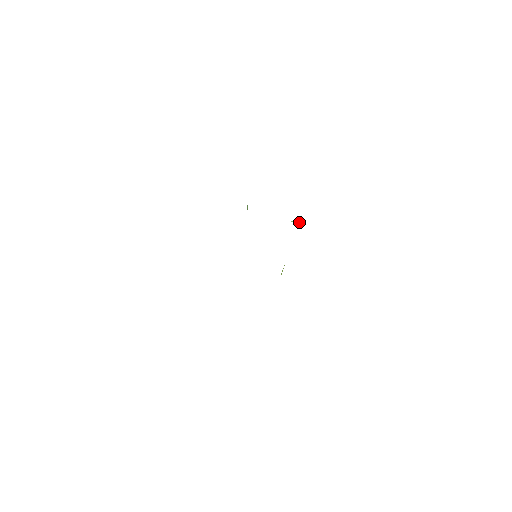
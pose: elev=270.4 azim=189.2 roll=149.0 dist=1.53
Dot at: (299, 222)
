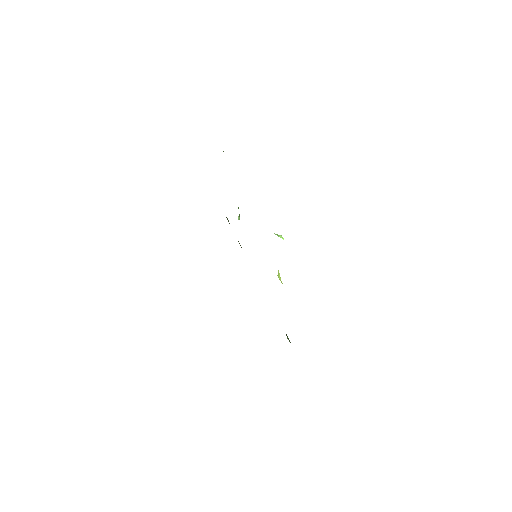
Dot at: (280, 236)
